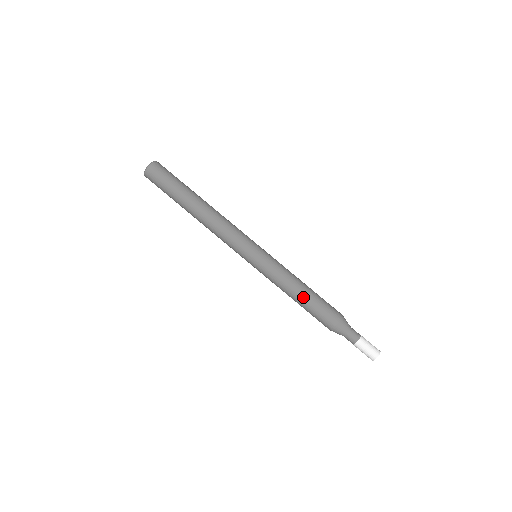
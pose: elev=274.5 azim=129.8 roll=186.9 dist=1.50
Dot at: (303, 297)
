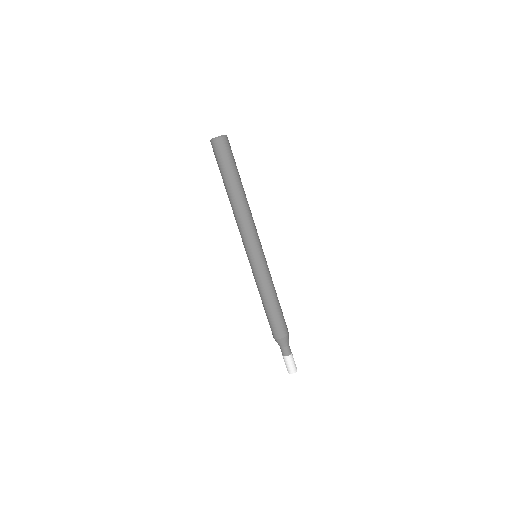
Dot at: (270, 307)
